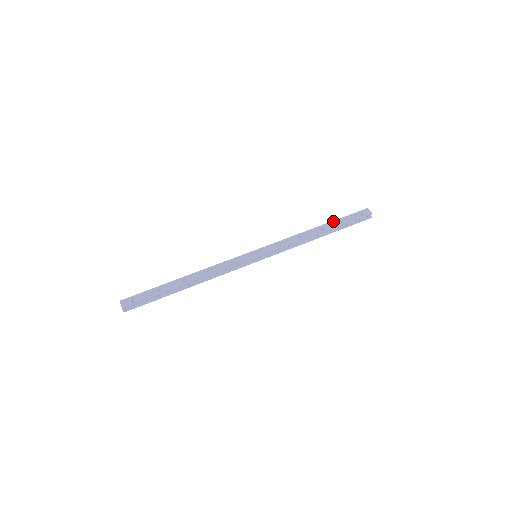
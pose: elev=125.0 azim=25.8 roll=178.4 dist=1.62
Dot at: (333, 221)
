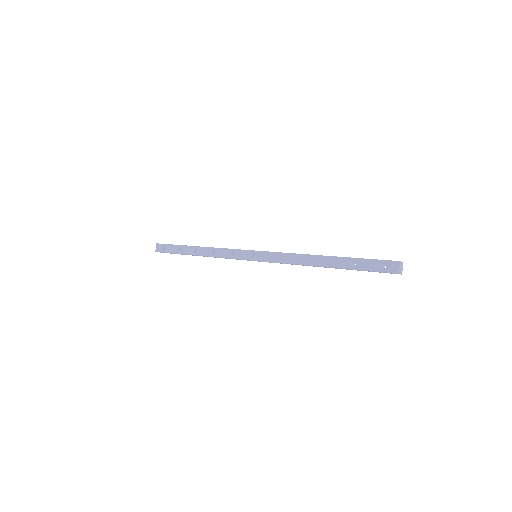
Dot at: (346, 257)
